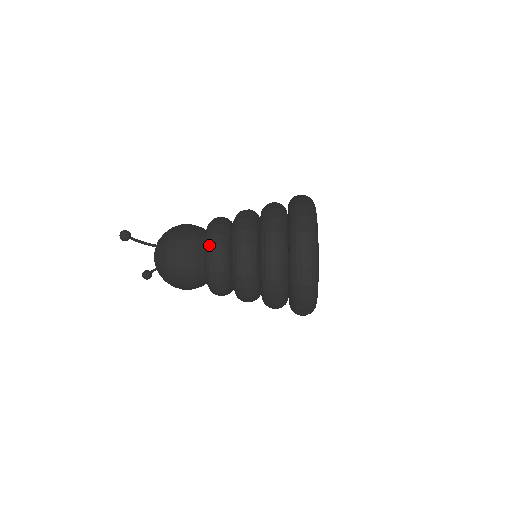
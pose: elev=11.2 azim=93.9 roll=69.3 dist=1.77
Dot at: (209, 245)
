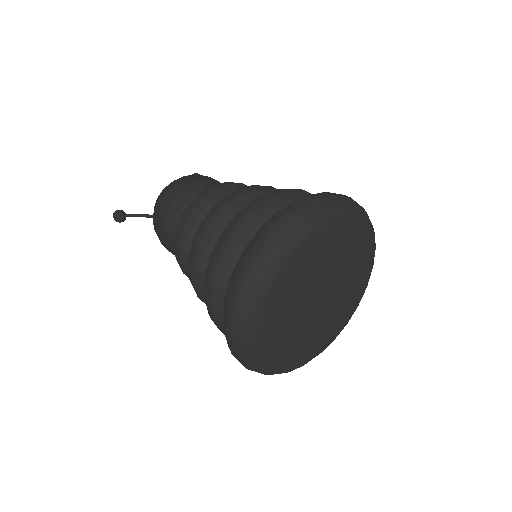
Dot at: occluded
